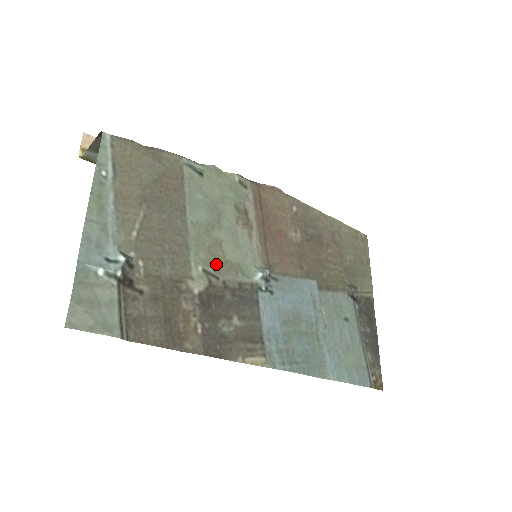
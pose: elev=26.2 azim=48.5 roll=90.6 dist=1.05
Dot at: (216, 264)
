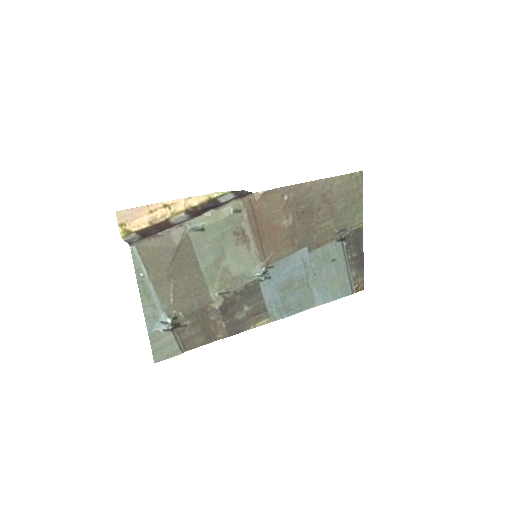
Dot at: (227, 285)
